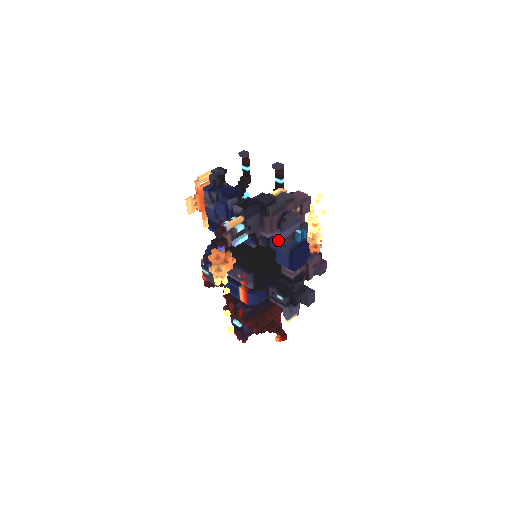
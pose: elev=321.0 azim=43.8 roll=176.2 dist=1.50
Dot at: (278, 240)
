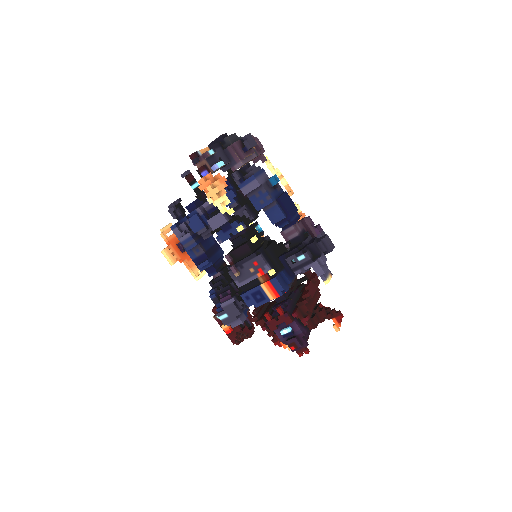
Dot at: (258, 194)
